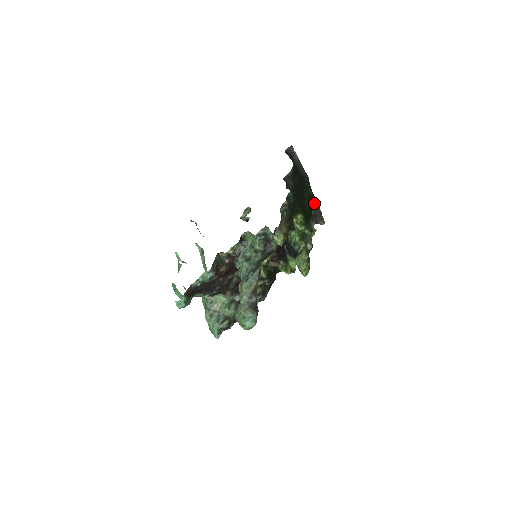
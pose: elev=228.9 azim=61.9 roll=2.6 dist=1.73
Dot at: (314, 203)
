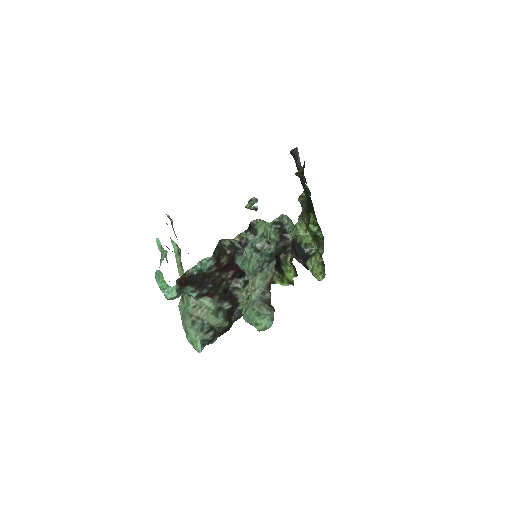
Dot at: occluded
